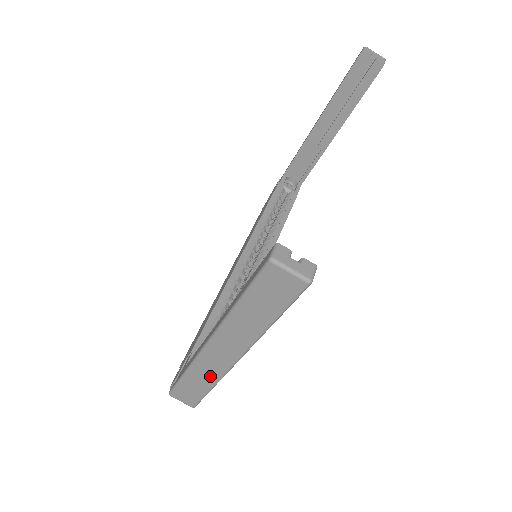
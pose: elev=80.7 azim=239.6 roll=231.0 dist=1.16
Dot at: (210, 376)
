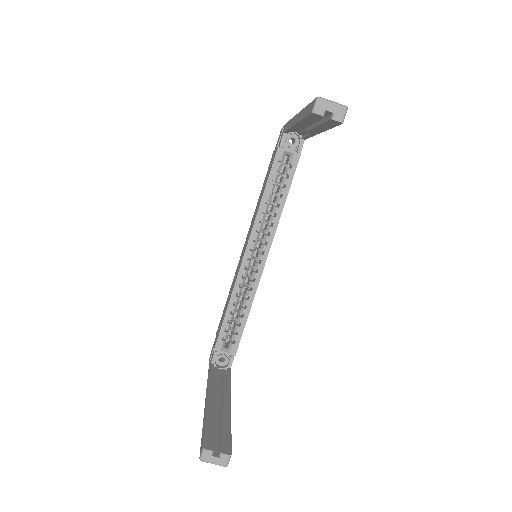
Dot at: occluded
